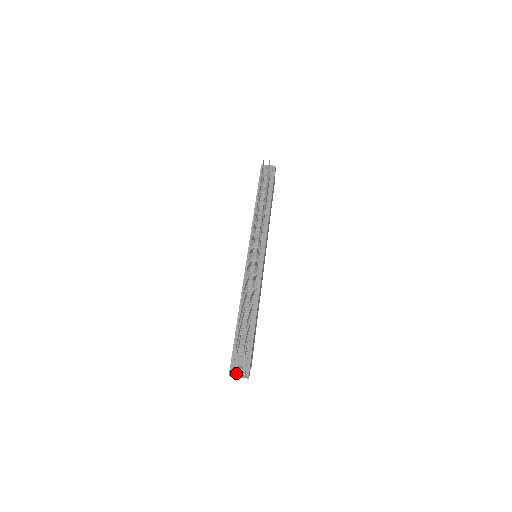
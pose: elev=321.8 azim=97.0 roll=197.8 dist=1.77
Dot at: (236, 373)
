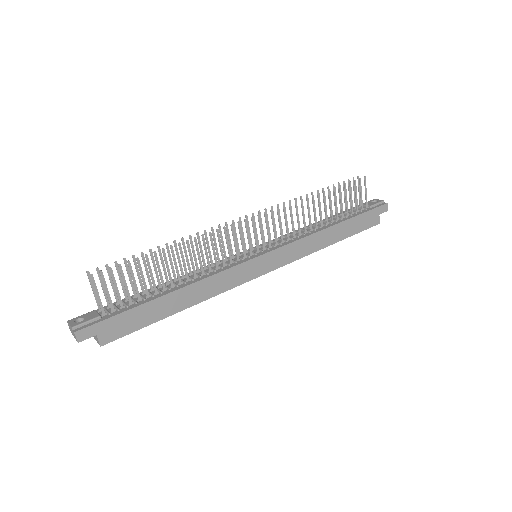
Dot at: (70, 321)
